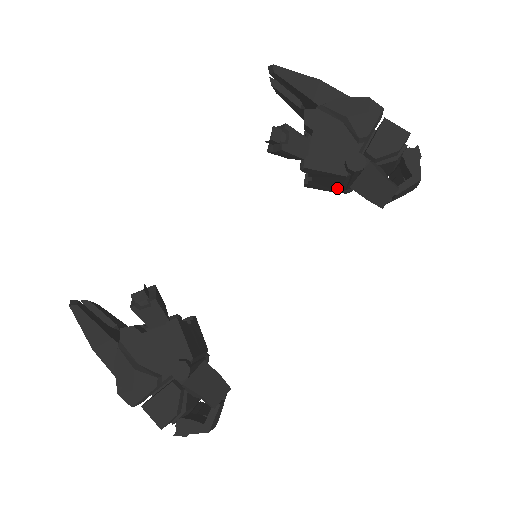
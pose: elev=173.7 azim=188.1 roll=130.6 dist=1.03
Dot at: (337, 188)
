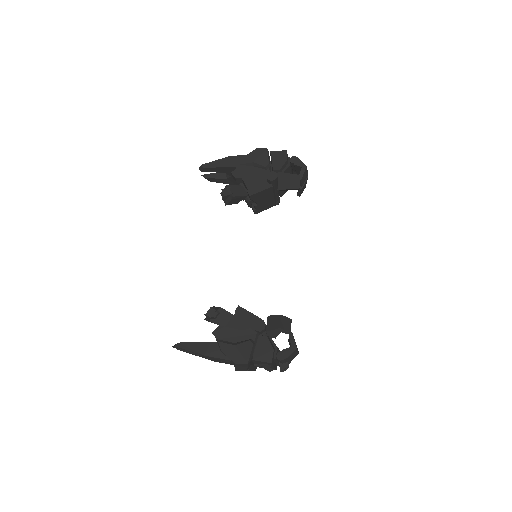
Dot at: (272, 202)
